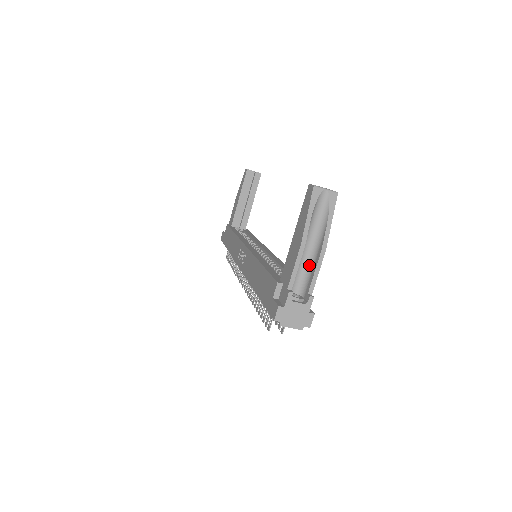
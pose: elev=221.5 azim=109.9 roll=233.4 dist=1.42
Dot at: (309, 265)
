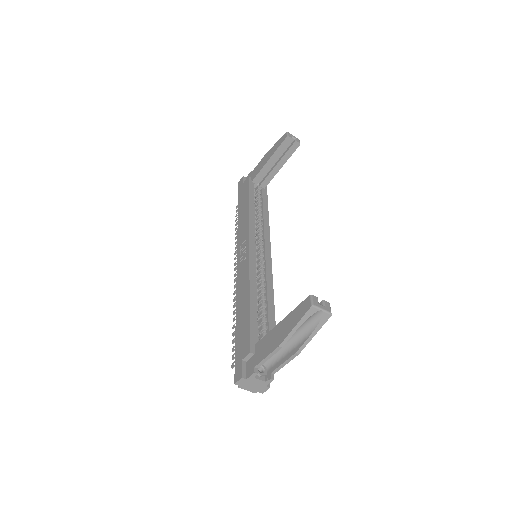
Dot at: (282, 352)
